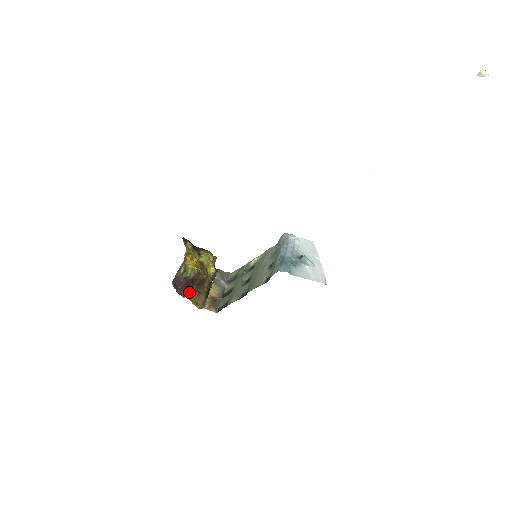
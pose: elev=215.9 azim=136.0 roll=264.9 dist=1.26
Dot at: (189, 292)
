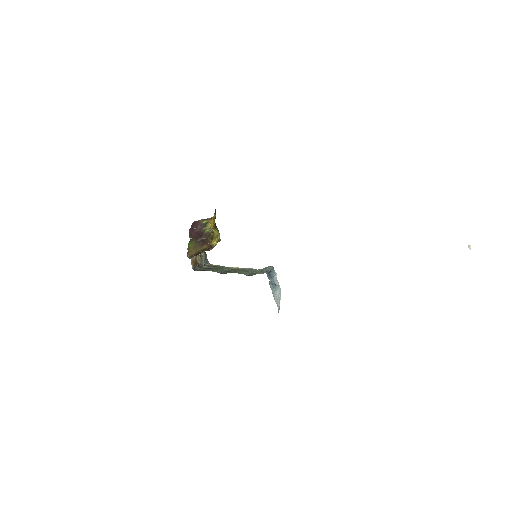
Dot at: (193, 239)
